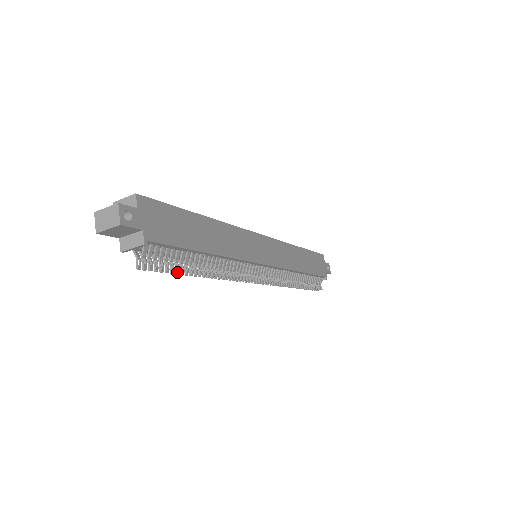
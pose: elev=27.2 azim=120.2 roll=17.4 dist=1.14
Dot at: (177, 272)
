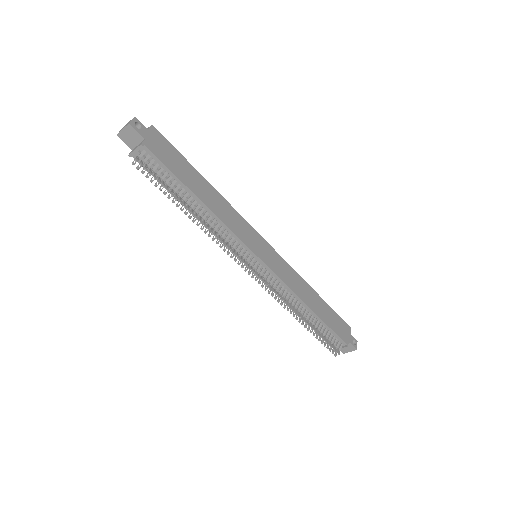
Dot at: (163, 187)
